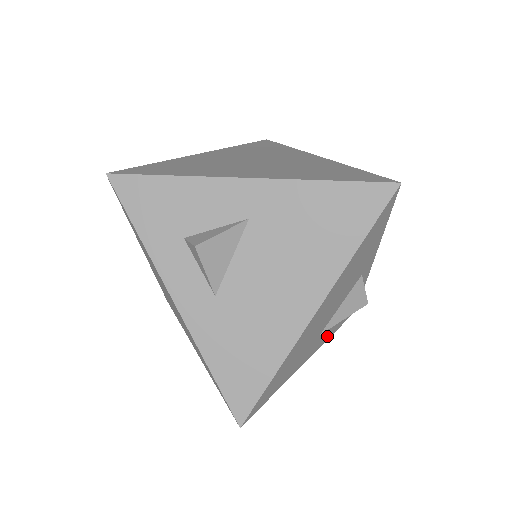
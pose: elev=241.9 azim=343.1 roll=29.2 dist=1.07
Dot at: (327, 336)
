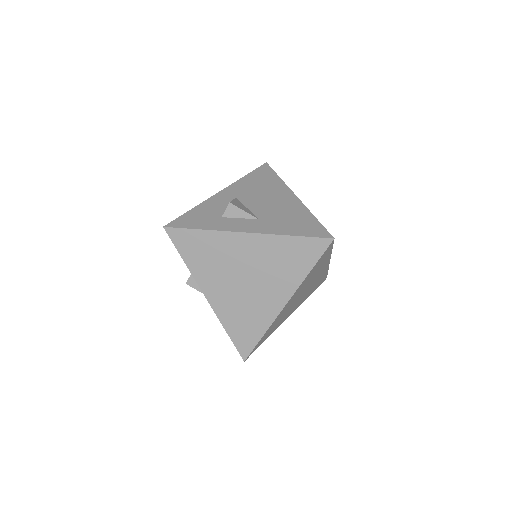
Dot at: occluded
